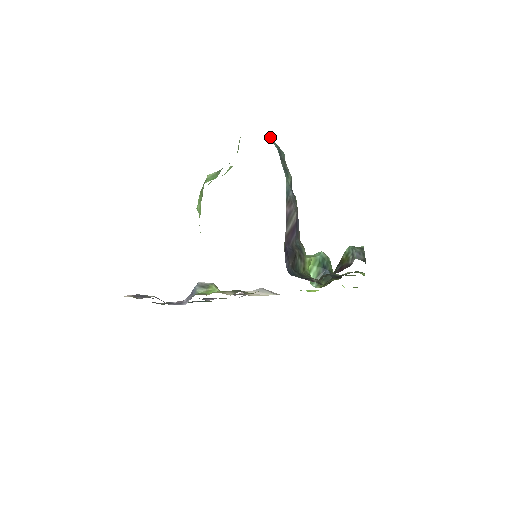
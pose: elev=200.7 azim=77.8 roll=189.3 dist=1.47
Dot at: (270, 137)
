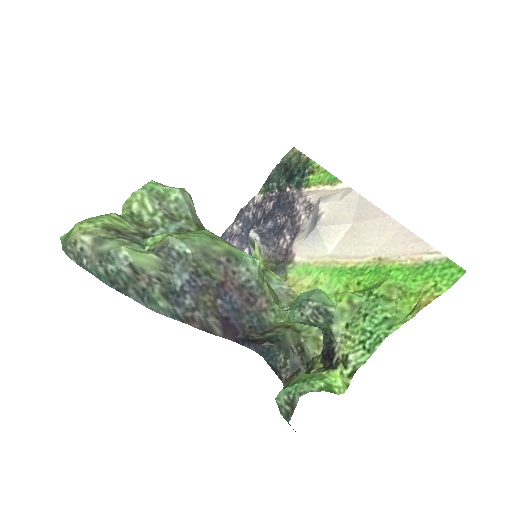
Dot at: occluded
